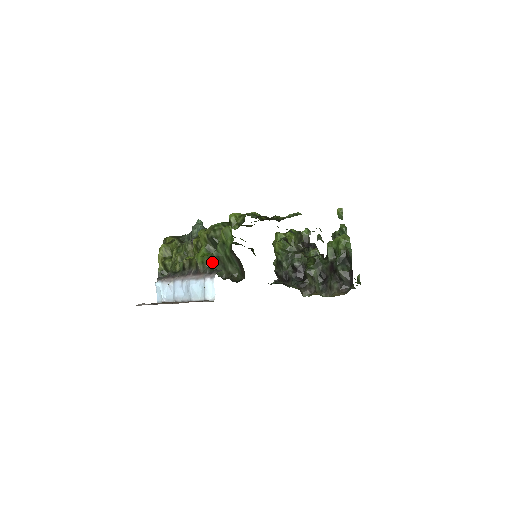
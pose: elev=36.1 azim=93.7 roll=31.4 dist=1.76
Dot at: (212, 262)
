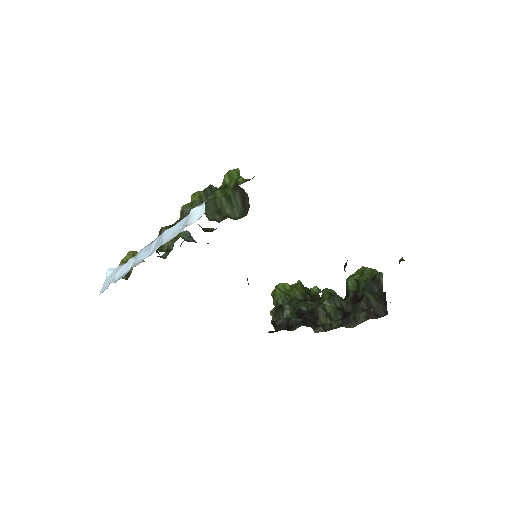
Dot at: occluded
